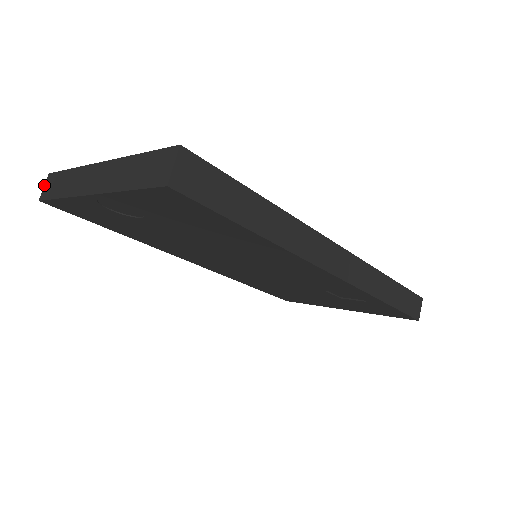
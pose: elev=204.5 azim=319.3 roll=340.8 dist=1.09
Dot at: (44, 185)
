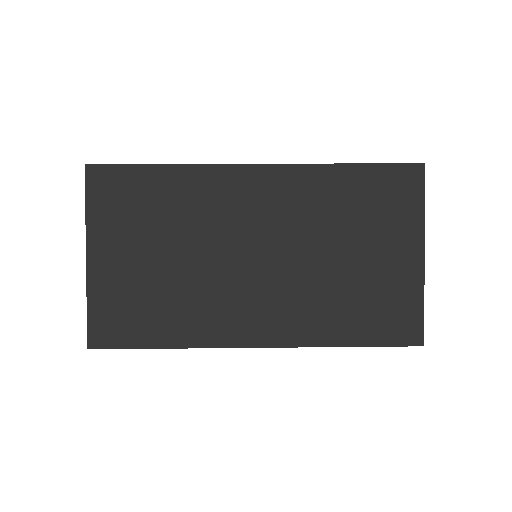
Dot at: occluded
